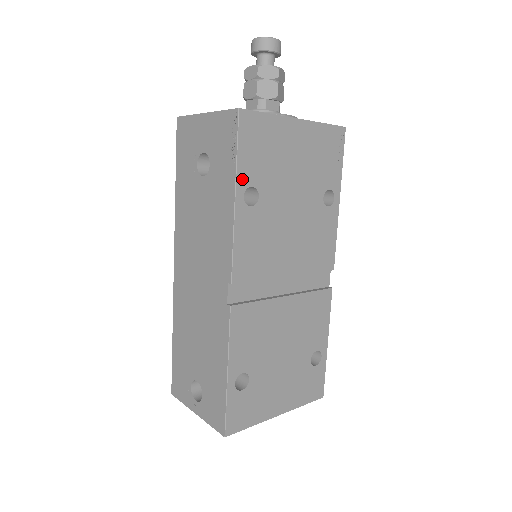
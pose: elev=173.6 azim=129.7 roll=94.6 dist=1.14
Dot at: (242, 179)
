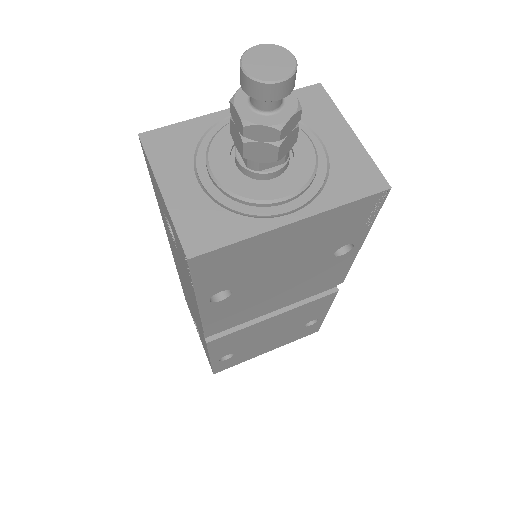
Dot at: (205, 293)
